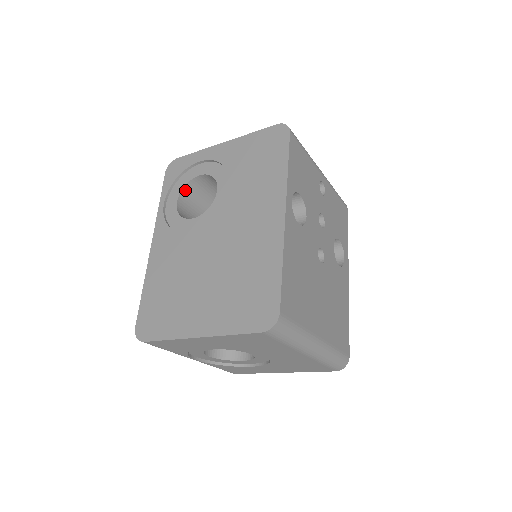
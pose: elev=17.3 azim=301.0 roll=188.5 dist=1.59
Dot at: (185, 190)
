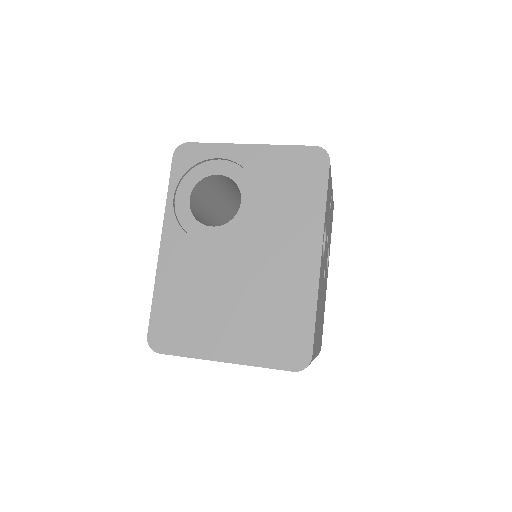
Dot at: (198, 185)
